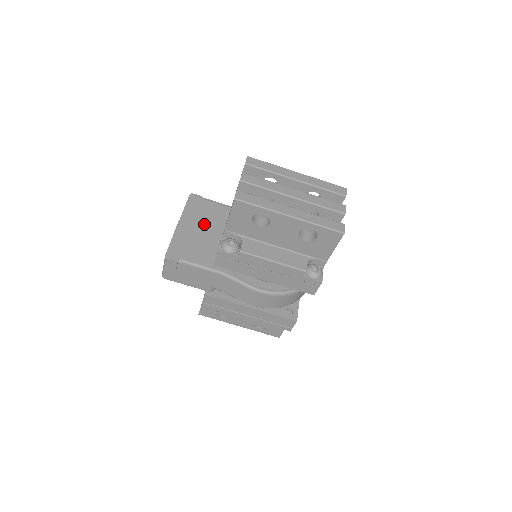
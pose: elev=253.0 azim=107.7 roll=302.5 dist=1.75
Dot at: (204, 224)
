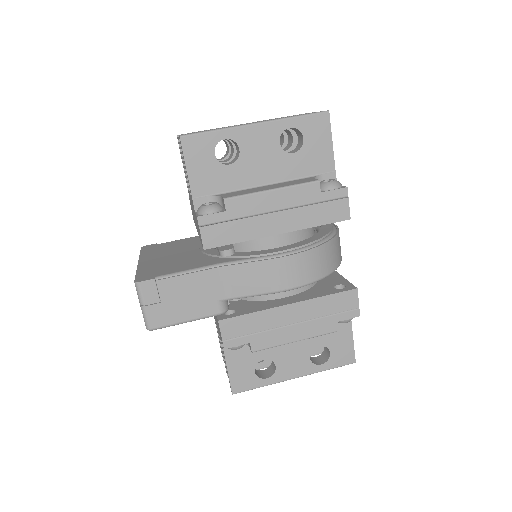
Dot at: (172, 252)
